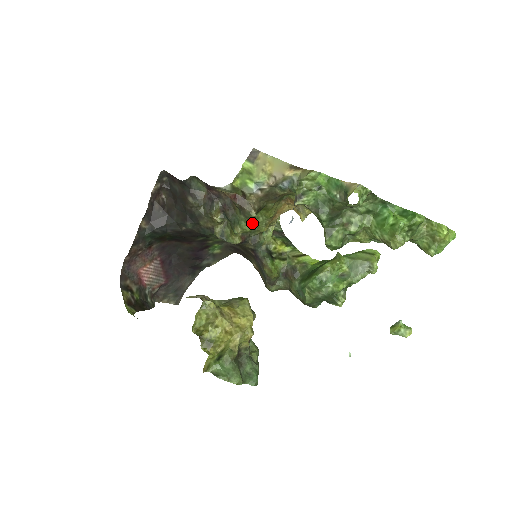
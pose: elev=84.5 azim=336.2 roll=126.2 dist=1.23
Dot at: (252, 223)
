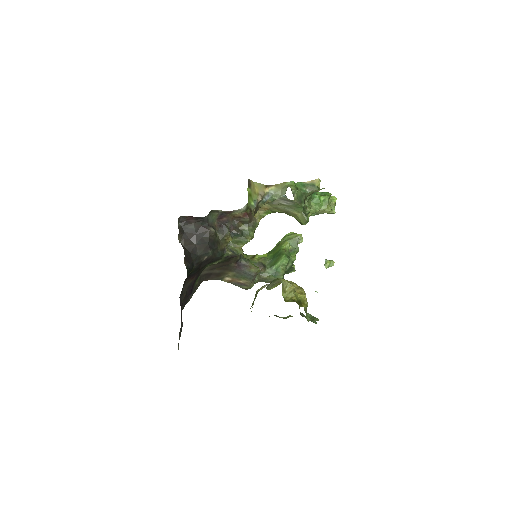
Dot at: (254, 231)
